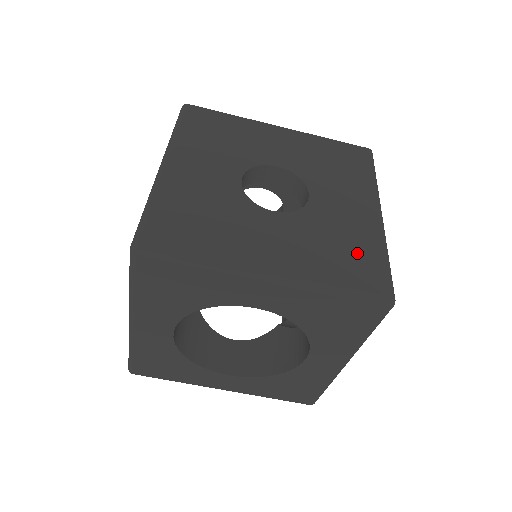
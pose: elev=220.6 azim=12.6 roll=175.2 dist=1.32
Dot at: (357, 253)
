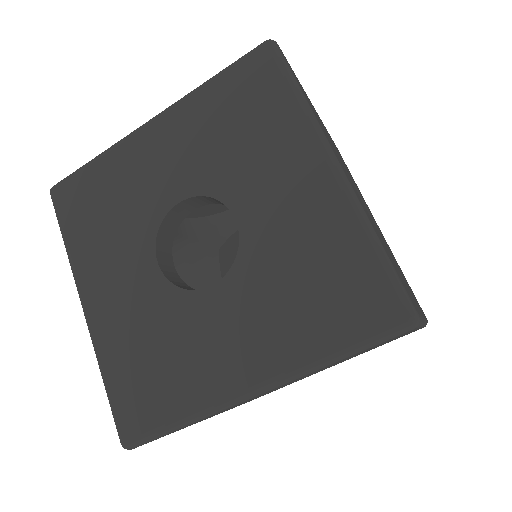
Dot at: (334, 274)
